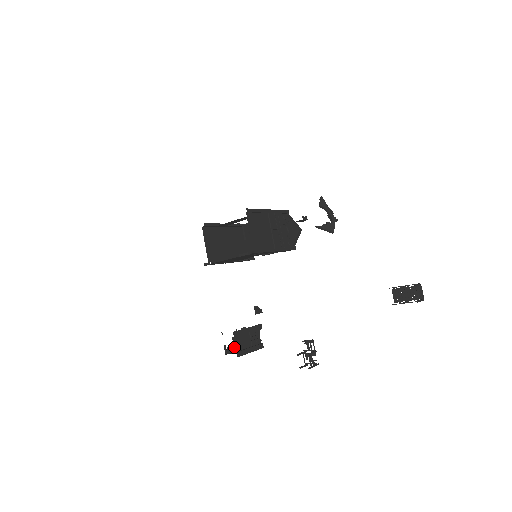
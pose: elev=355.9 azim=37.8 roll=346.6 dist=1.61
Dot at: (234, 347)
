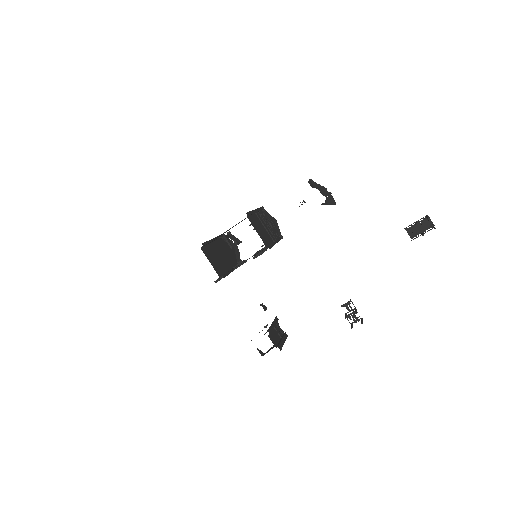
Dot at: occluded
